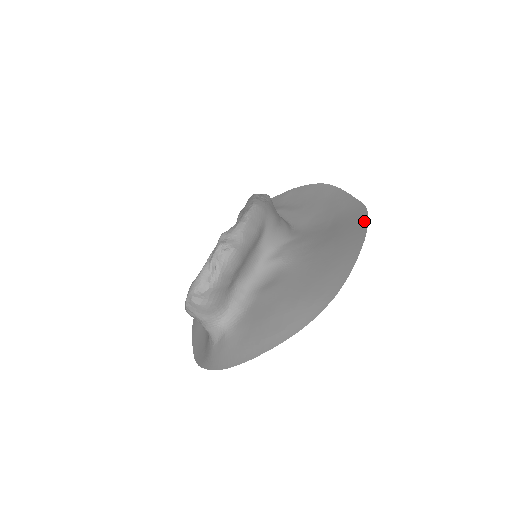
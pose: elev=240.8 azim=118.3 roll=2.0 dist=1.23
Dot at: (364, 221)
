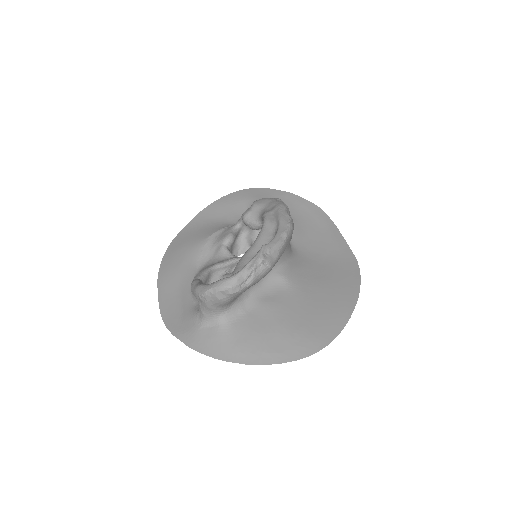
Dot at: (357, 279)
